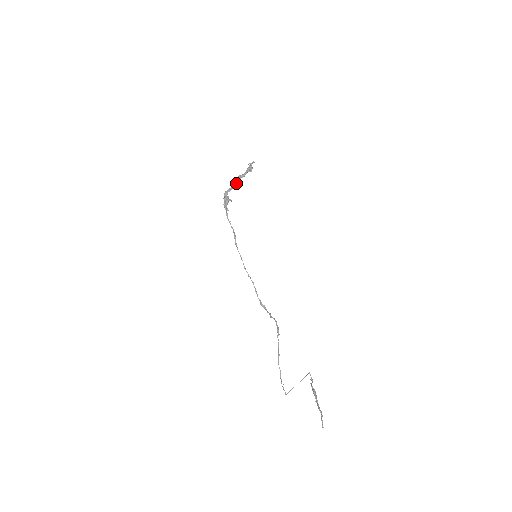
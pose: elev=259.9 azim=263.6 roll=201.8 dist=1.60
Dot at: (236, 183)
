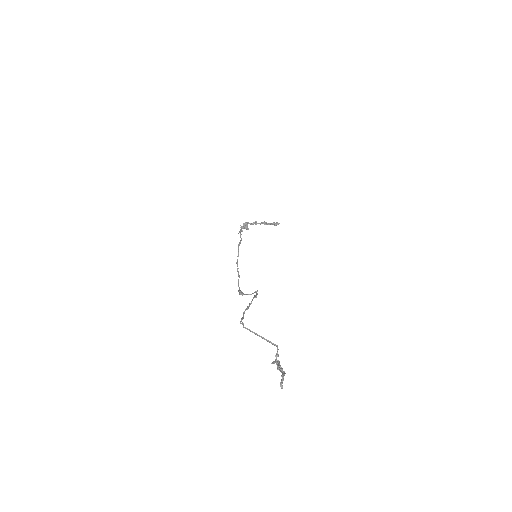
Dot at: (260, 223)
